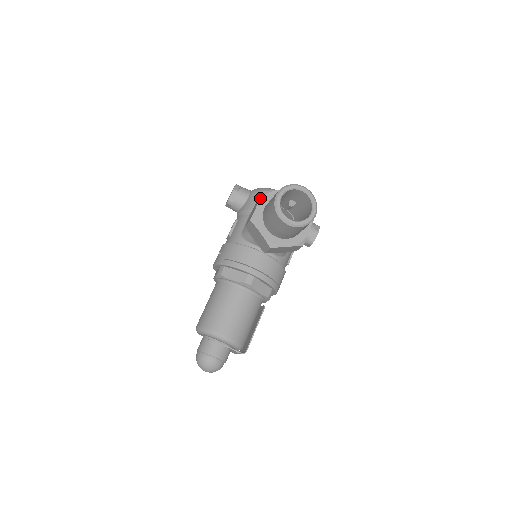
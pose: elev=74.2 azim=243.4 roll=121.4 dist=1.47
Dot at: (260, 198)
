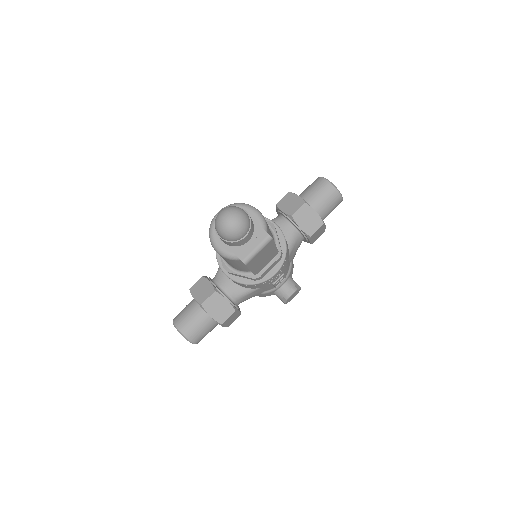
Dot at: occluded
